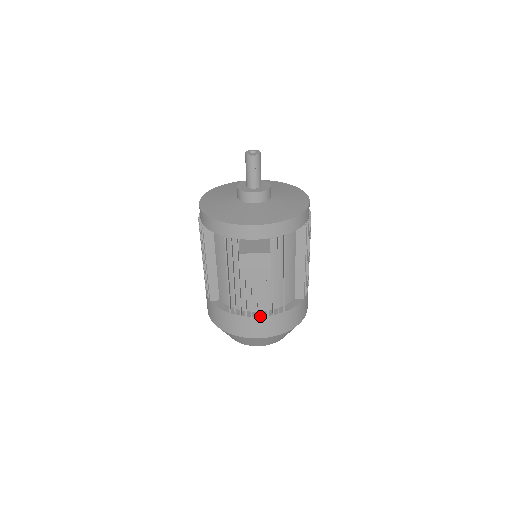
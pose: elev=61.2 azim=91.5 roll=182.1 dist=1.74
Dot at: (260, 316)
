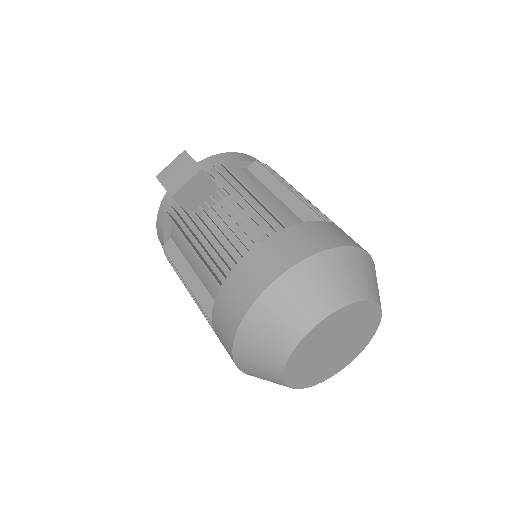
Dot at: (252, 249)
